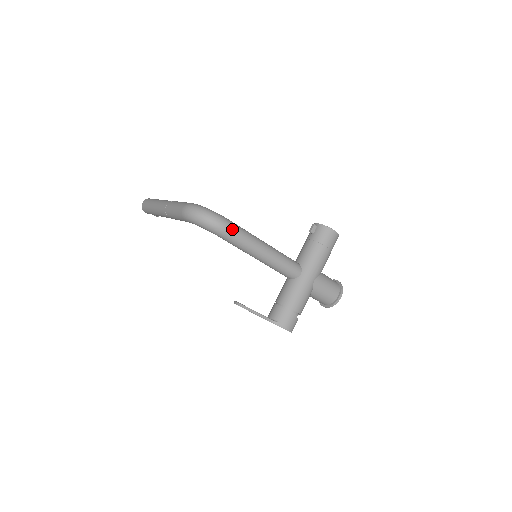
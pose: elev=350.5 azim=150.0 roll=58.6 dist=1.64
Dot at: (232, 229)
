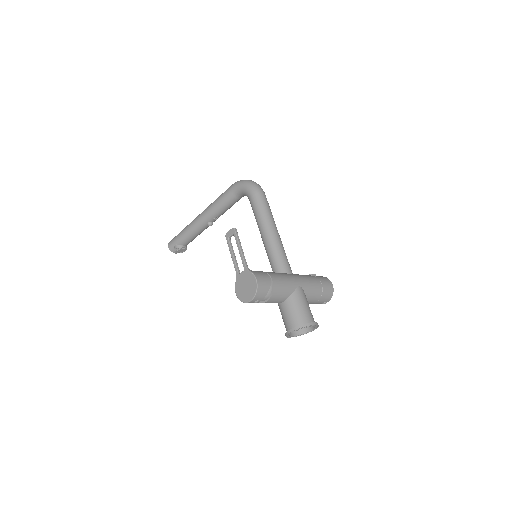
Dot at: (265, 197)
